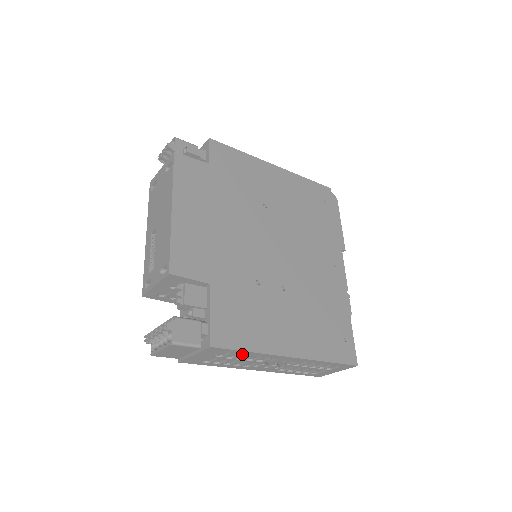
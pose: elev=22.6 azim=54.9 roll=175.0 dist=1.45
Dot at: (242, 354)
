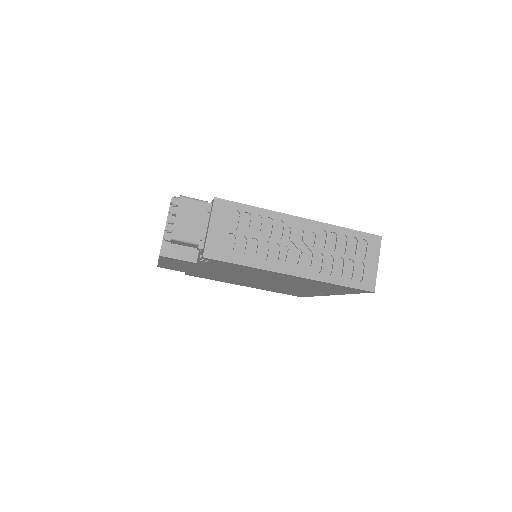
Dot at: (252, 216)
